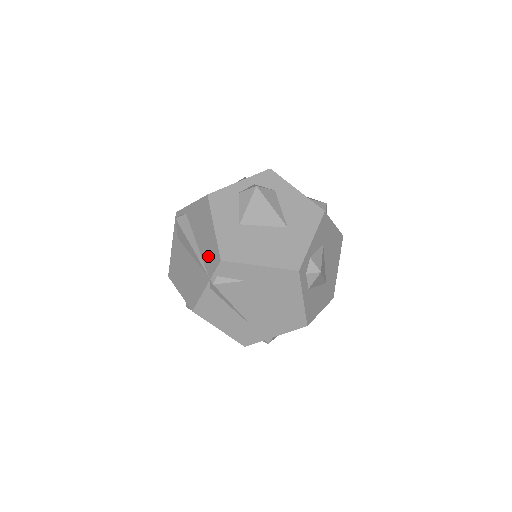
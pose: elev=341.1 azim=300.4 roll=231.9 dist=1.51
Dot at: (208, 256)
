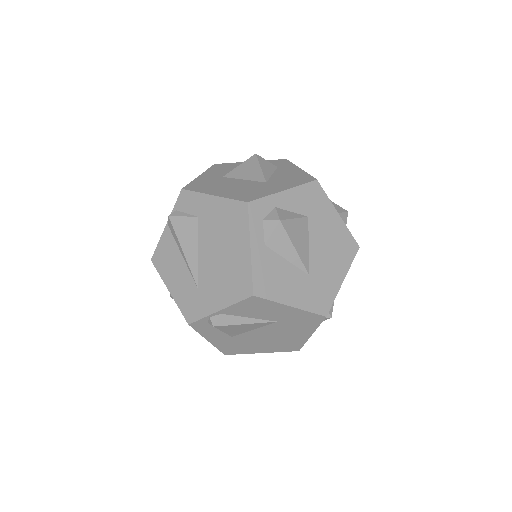
Dot at: occluded
